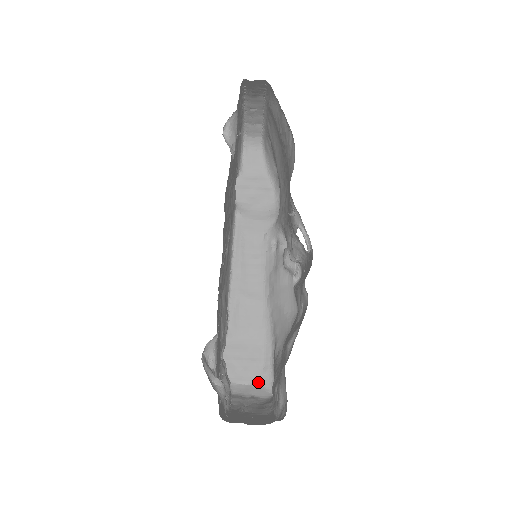
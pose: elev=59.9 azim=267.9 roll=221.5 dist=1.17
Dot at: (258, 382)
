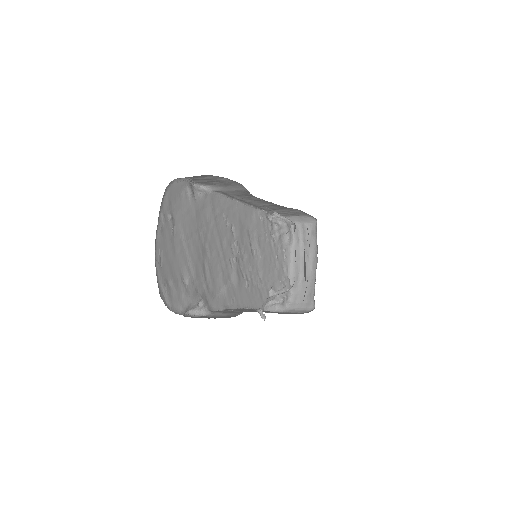
Dot at: (304, 215)
